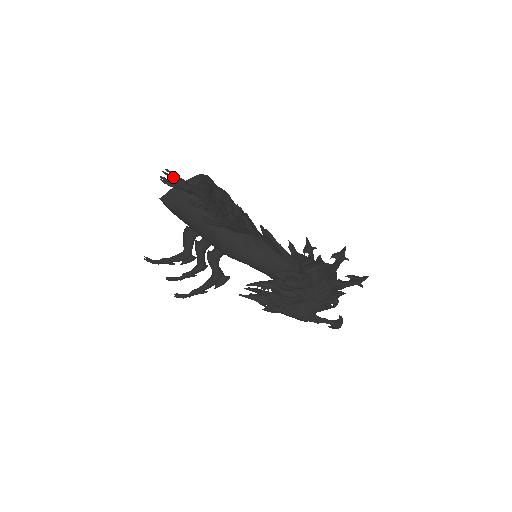
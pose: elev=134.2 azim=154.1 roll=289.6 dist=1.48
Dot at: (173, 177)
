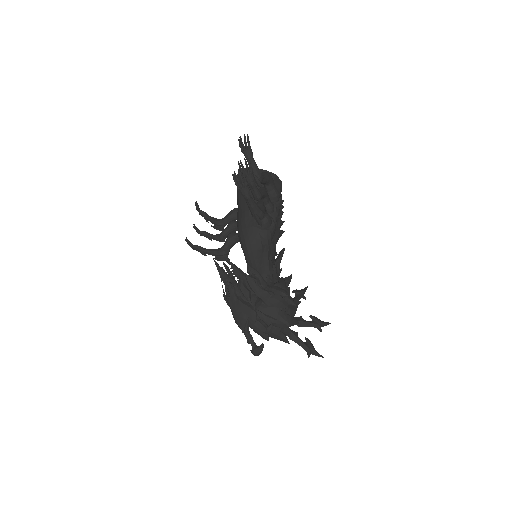
Dot at: (247, 142)
